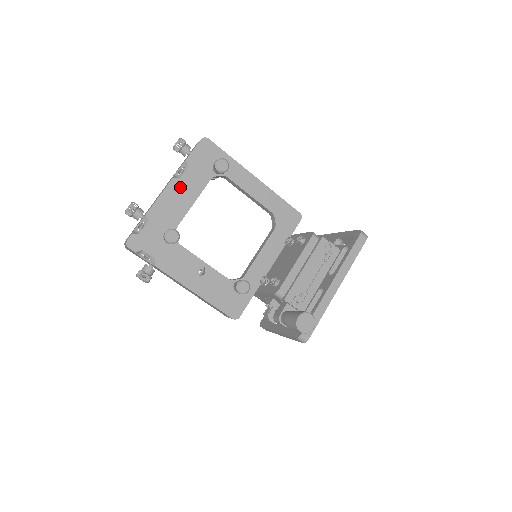
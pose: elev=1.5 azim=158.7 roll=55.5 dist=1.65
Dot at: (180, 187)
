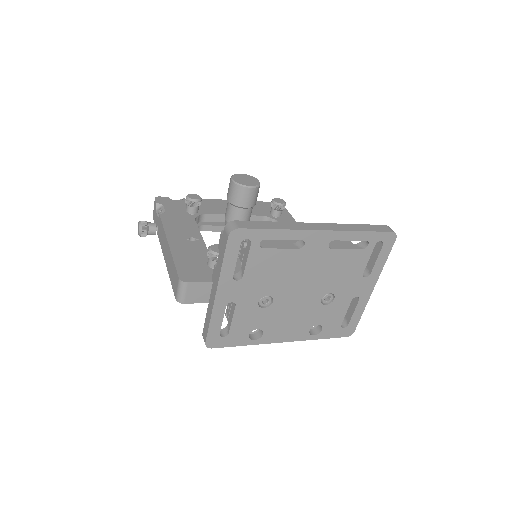
Dot at: occluded
